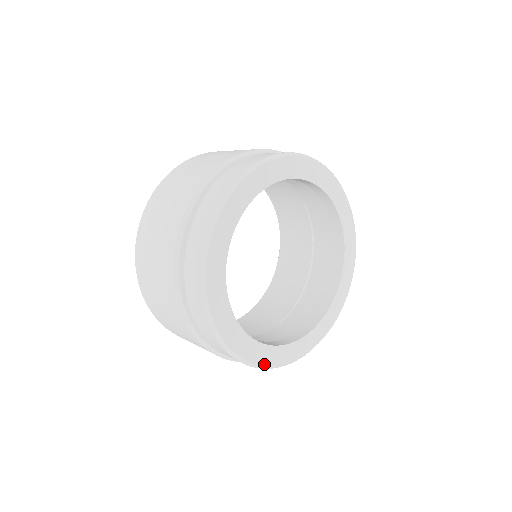
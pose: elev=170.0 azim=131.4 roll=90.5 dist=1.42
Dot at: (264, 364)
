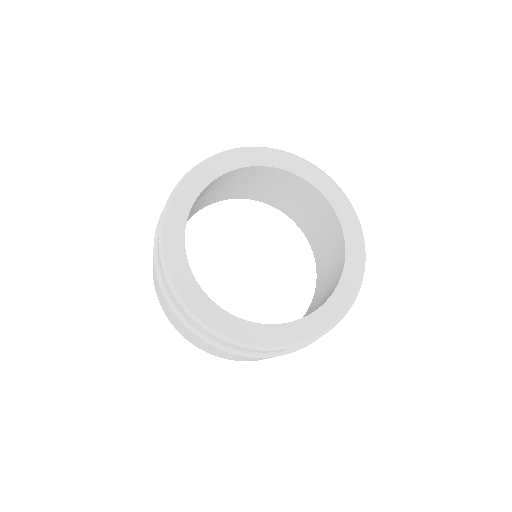
Dot at: (222, 332)
